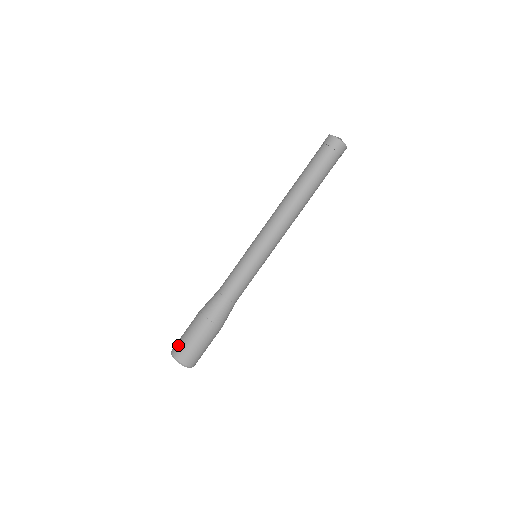
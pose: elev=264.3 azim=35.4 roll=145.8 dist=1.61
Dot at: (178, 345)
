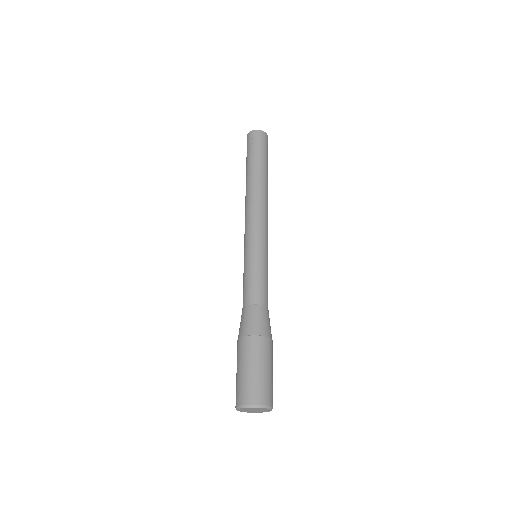
Dot at: occluded
